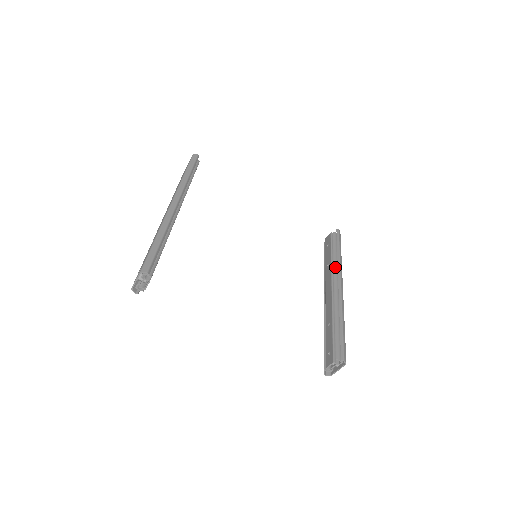
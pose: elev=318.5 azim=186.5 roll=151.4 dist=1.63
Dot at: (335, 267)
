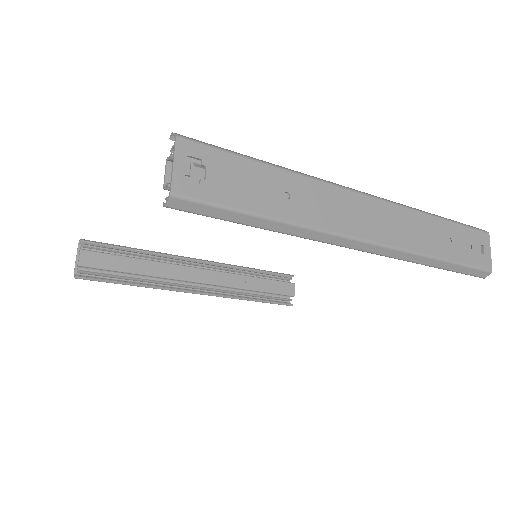
Dot at: occluded
